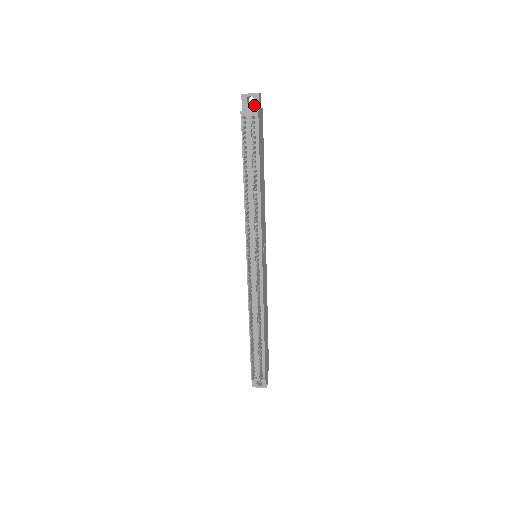
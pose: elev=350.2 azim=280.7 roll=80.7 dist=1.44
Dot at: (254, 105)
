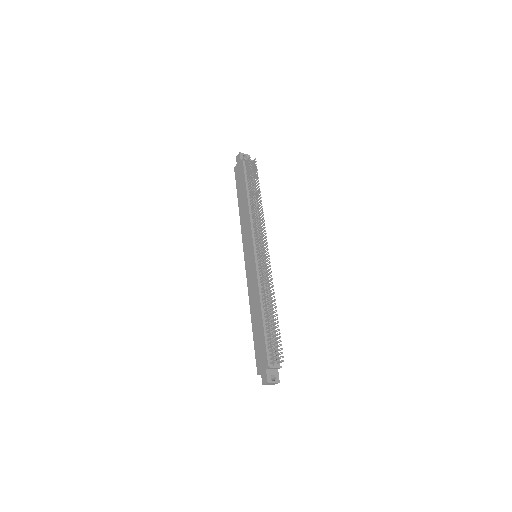
Dot at: occluded
